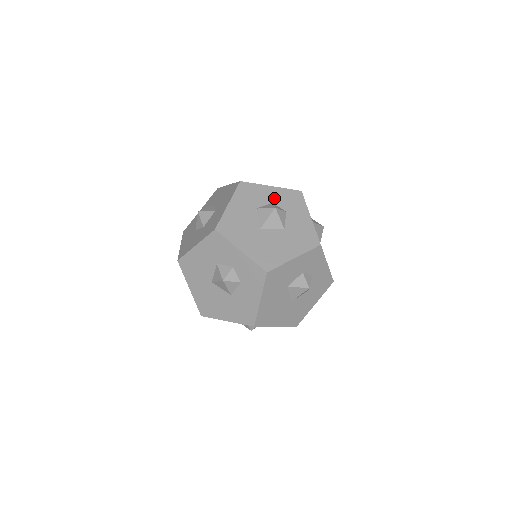
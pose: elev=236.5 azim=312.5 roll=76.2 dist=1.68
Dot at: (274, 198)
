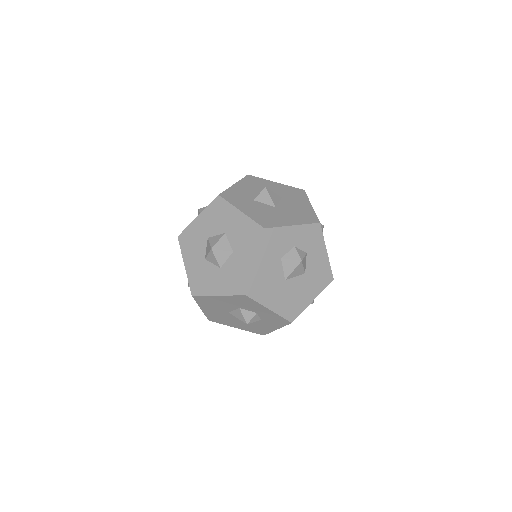
Dot at: (262, 313)
